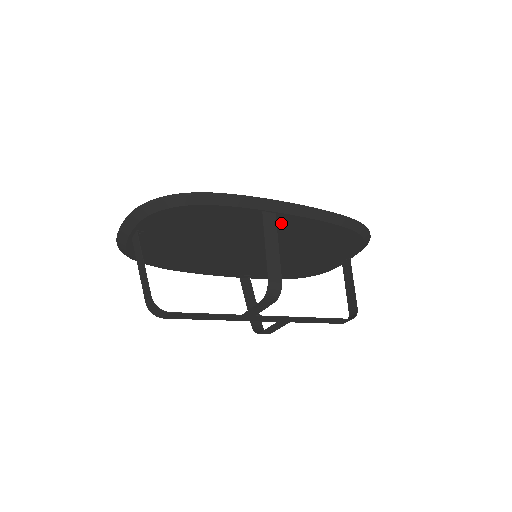
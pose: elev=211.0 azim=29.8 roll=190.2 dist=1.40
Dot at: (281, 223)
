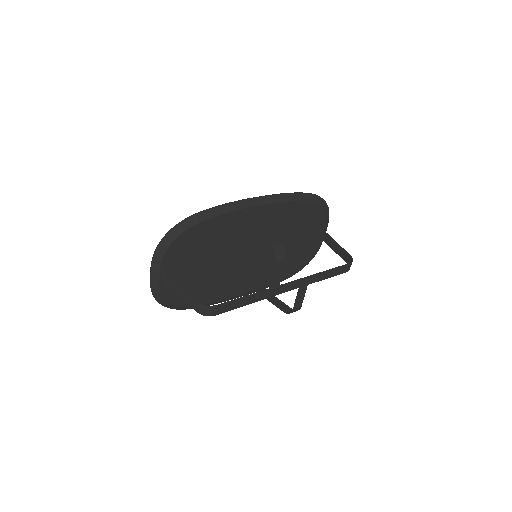
Dot at: (258, 217)
